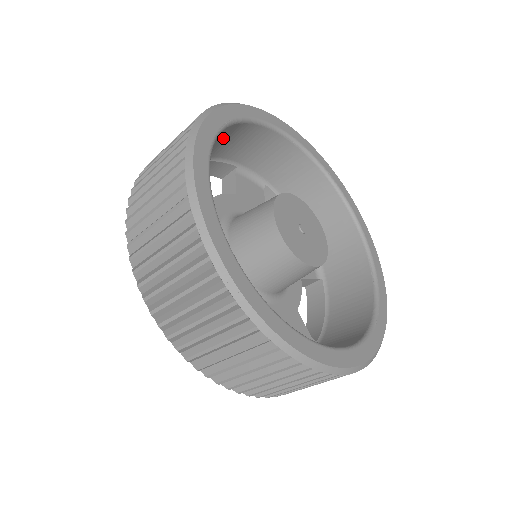
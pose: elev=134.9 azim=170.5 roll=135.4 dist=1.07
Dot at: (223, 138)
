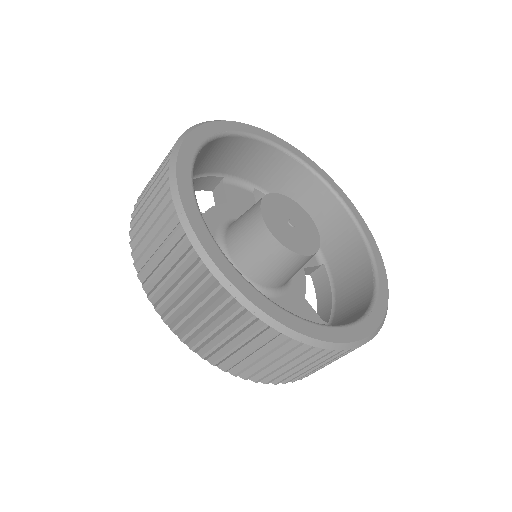
Dot at: occluded
